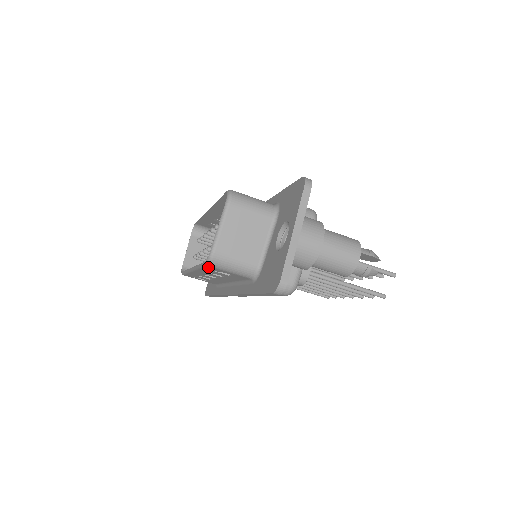
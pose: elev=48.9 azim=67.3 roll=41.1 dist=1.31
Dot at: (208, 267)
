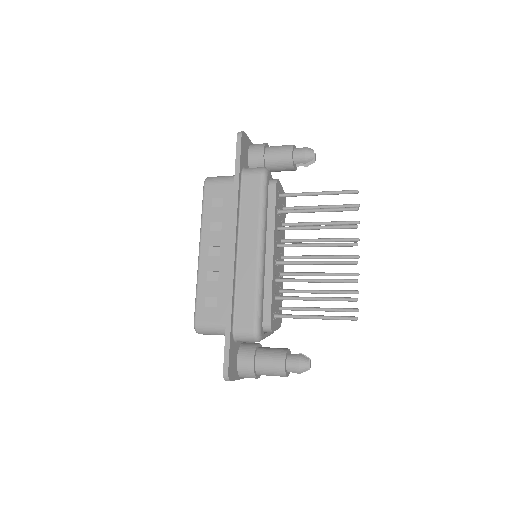
Dot at: occluded
